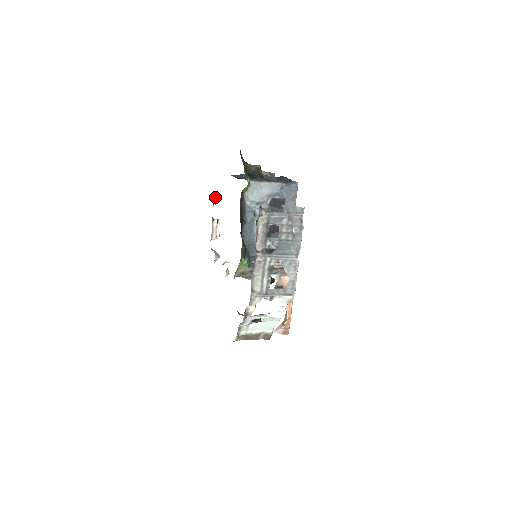
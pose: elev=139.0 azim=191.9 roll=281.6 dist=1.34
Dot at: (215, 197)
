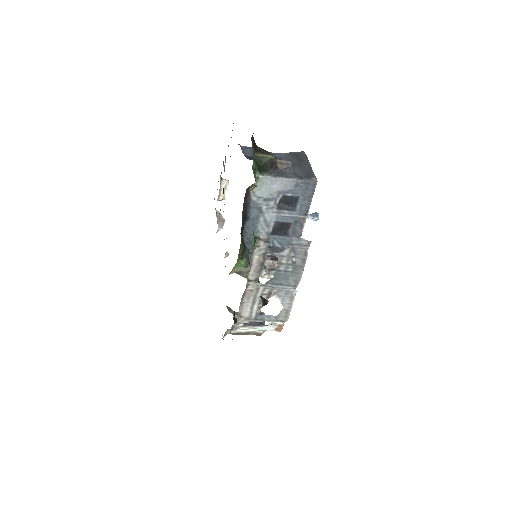
Dot at: (225, 160)
